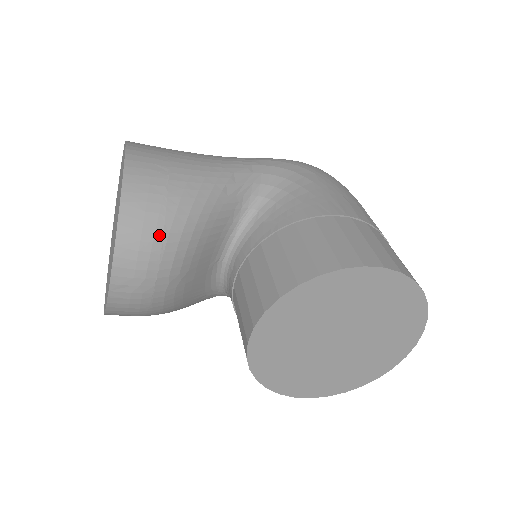
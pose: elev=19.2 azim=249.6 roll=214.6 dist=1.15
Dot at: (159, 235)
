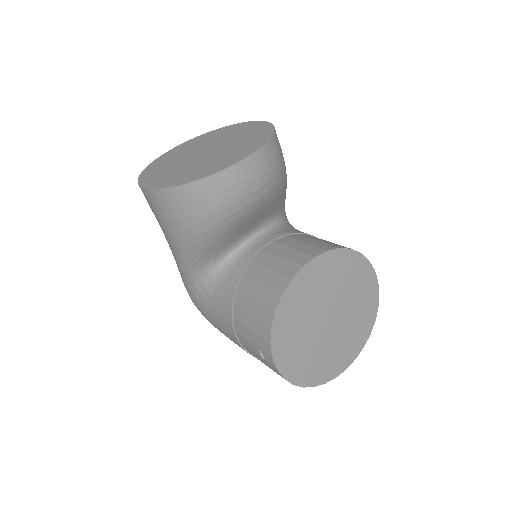
Dot at: (279, 166)
